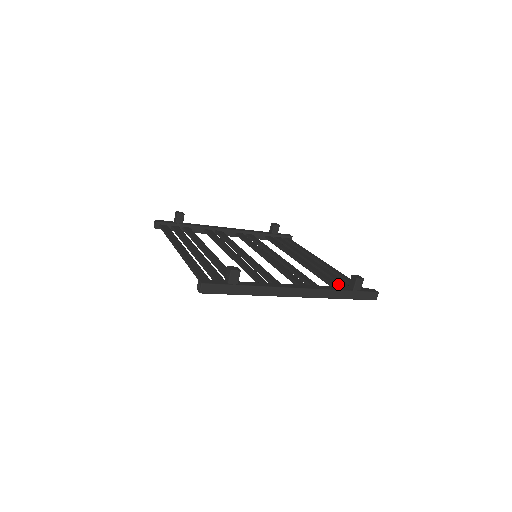
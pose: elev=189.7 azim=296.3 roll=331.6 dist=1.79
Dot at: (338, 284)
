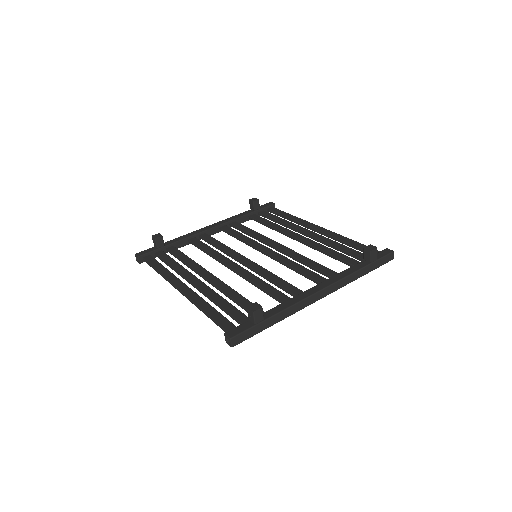
Dot at: (351, 258)
